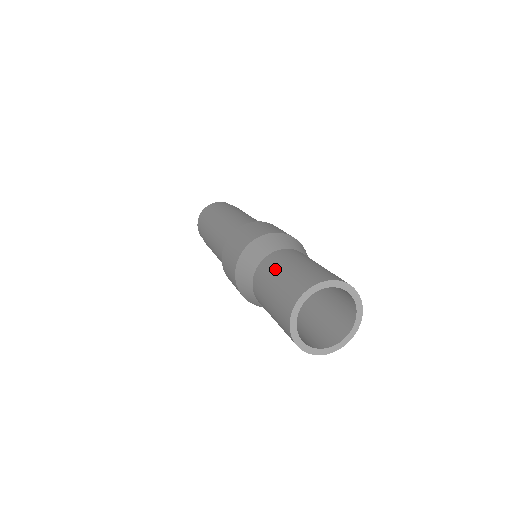
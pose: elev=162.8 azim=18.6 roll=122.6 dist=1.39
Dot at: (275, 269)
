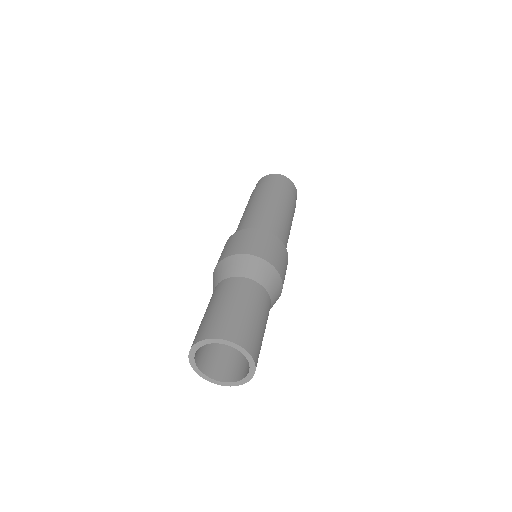
Dot at: (219, 297)
